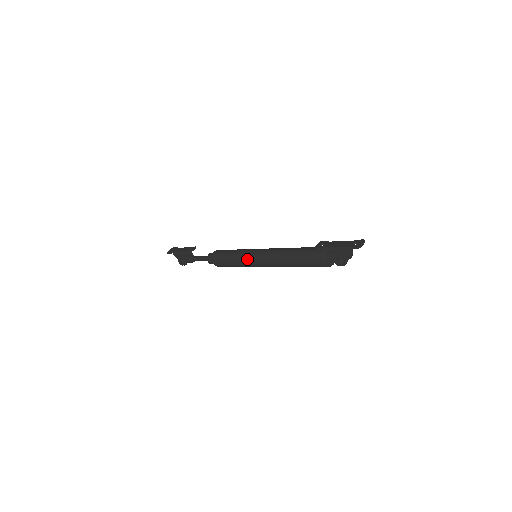
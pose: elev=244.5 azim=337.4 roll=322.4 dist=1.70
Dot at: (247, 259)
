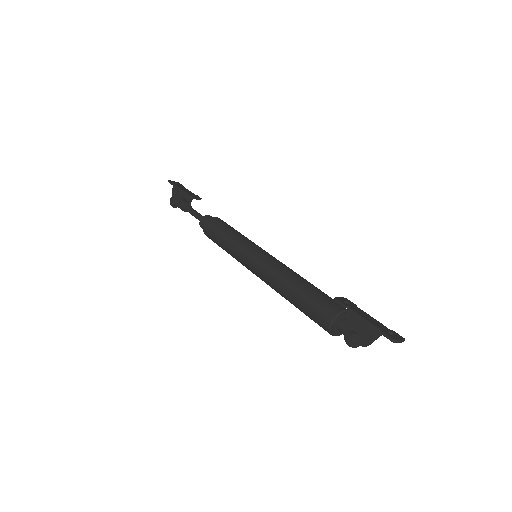
Dot at: (245, 250)
